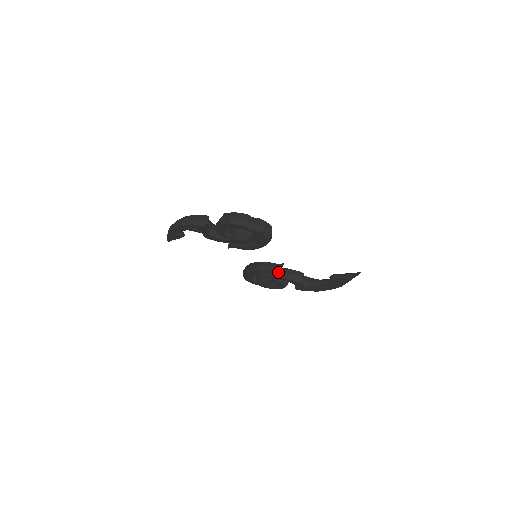
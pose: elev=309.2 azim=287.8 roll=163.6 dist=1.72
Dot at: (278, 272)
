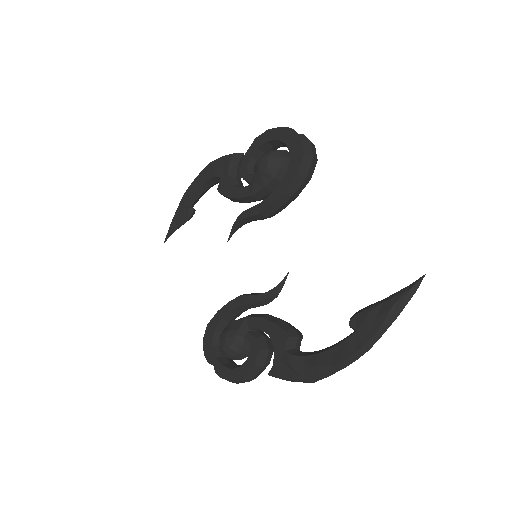
Dot at: (265, 314)
